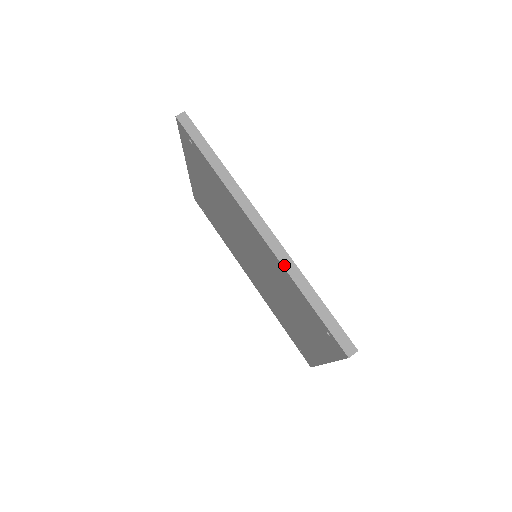
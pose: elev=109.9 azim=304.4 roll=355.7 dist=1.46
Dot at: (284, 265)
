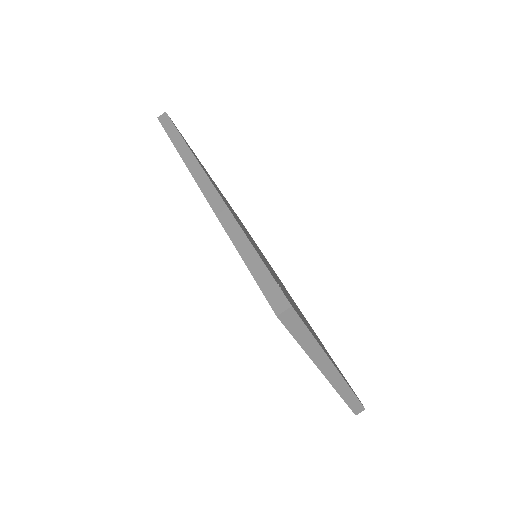
Dot at: (221, 219)
